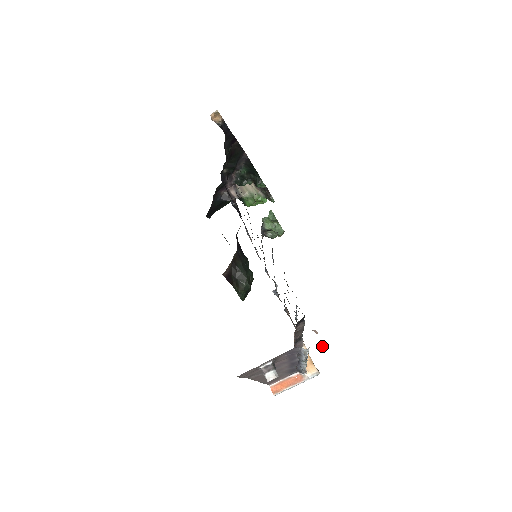
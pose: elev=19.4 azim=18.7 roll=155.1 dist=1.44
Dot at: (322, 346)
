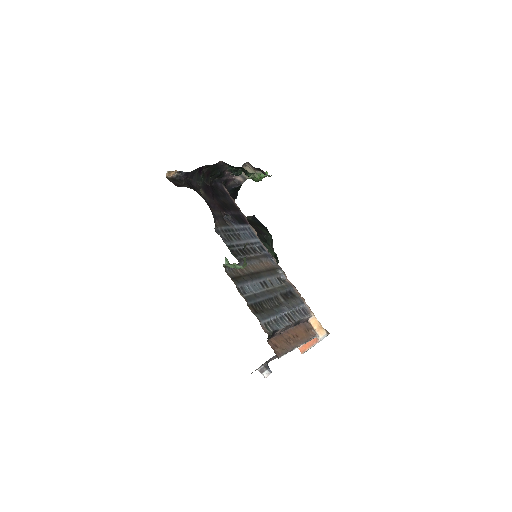
Dot at: occluded
